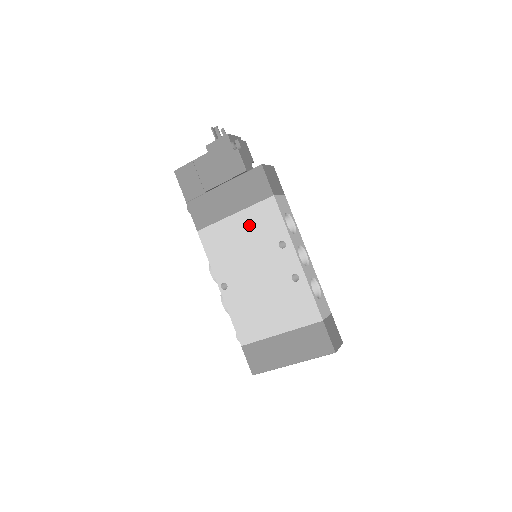
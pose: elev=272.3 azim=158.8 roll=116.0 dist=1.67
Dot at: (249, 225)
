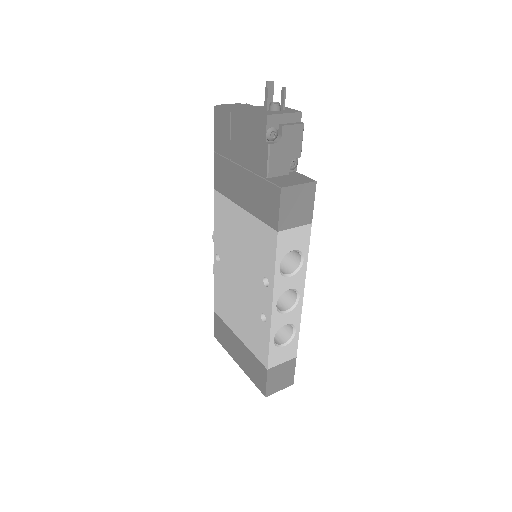
Dot at: (250, 233)
